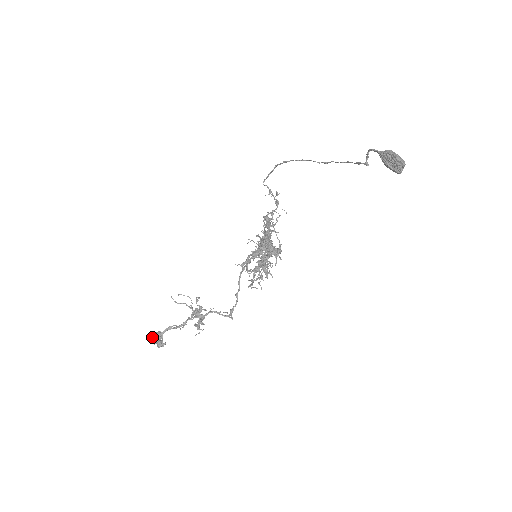
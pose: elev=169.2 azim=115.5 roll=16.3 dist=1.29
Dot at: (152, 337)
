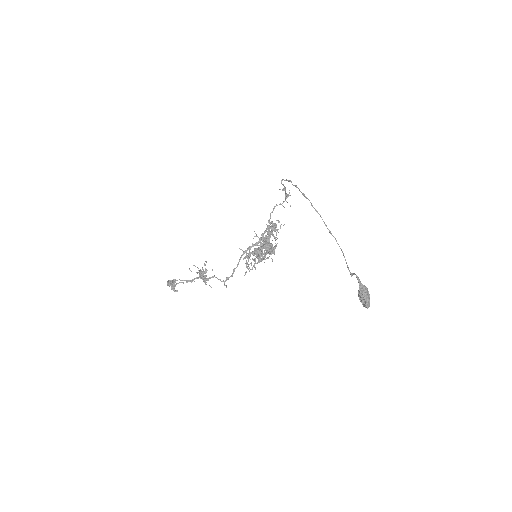
Dot at: occluded
